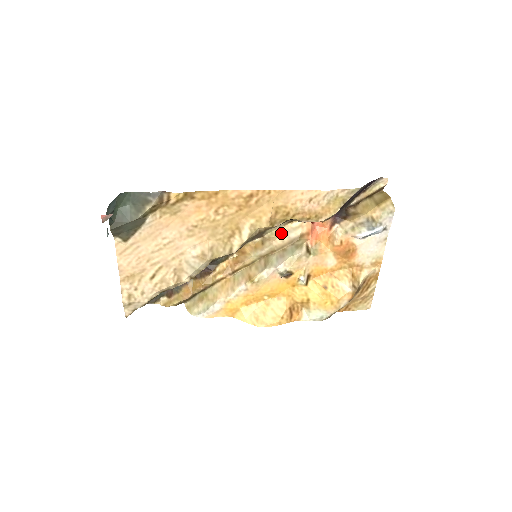
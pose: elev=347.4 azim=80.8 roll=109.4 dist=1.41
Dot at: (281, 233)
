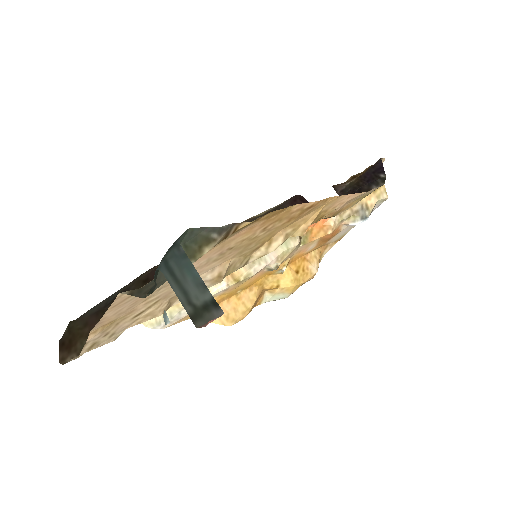
Dot at: occluded
